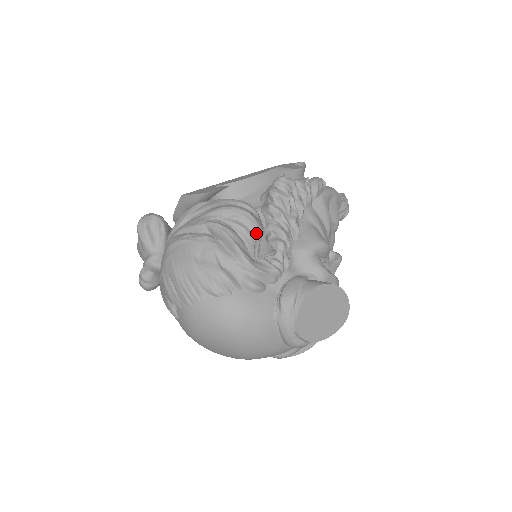
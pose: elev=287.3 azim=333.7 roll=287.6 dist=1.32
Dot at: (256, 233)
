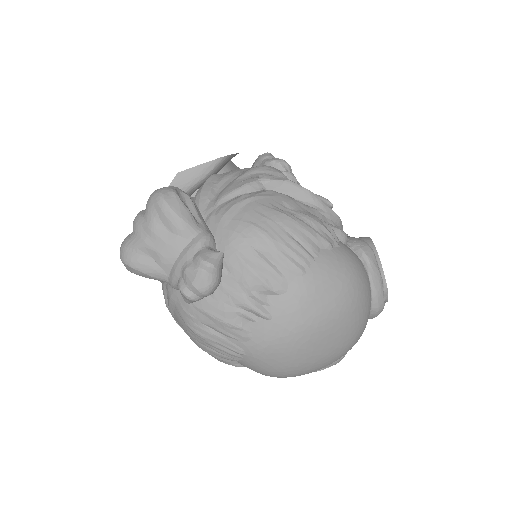
Dot at: occluded
